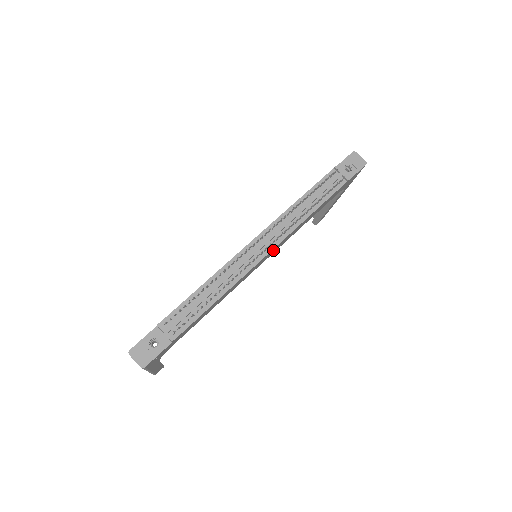
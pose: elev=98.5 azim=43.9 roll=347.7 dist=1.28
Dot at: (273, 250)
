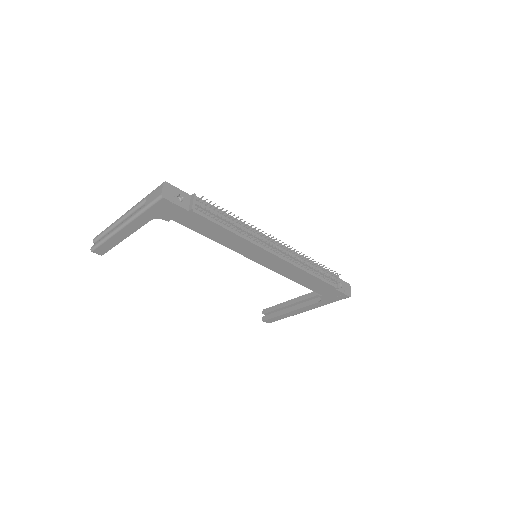
Dot at: (274, 260)
